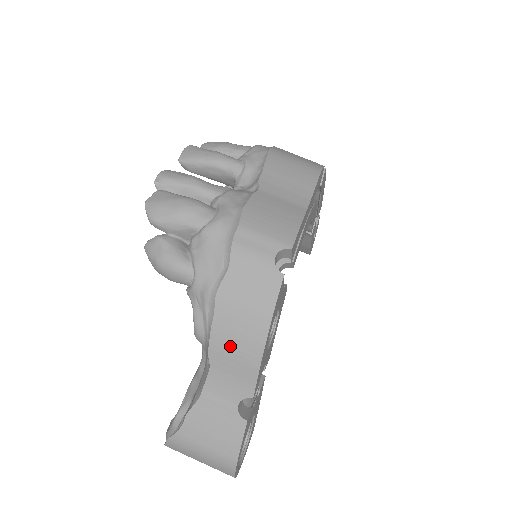
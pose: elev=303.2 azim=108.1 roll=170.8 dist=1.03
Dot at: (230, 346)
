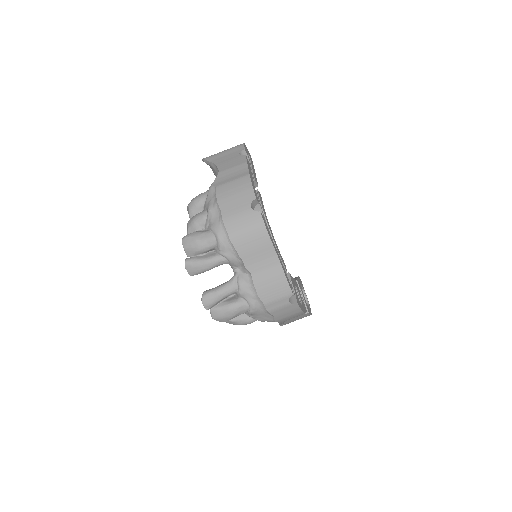
Dot at: occluded
